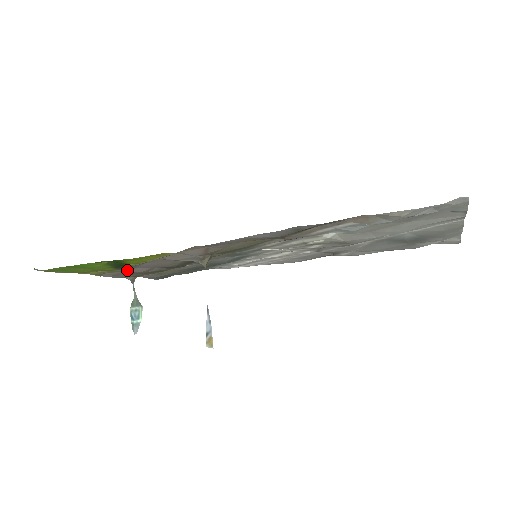
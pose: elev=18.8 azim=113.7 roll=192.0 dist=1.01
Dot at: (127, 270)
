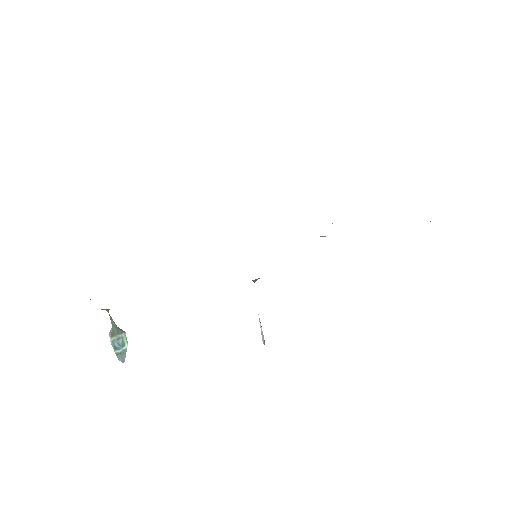
Dot at: occluded
